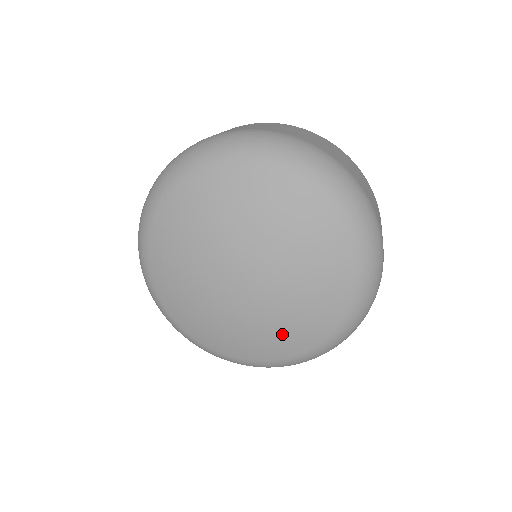
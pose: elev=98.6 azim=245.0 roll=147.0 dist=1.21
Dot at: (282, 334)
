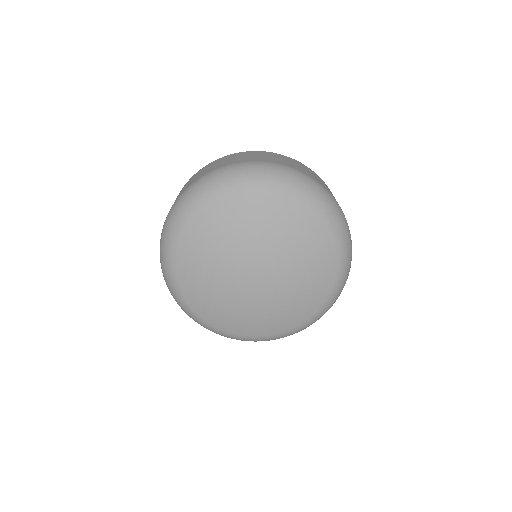
Dot at: (300, 301)
